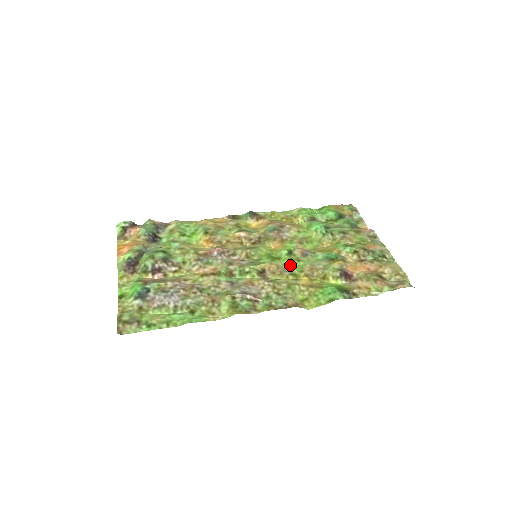
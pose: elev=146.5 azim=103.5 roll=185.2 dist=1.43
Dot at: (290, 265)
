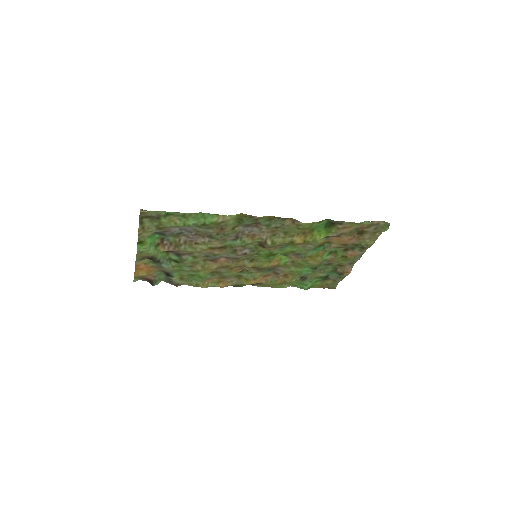
Dot at: (285, 249)
